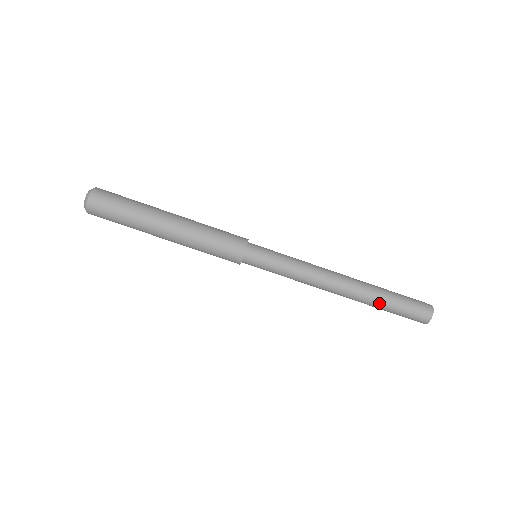
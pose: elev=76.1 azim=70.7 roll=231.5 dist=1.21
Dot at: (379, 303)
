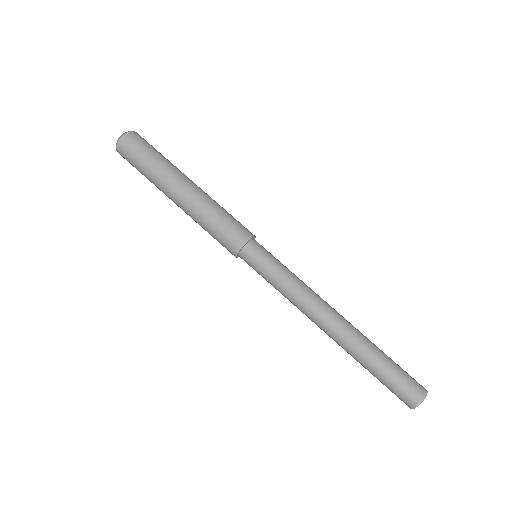
Dot at: (366, 360)
